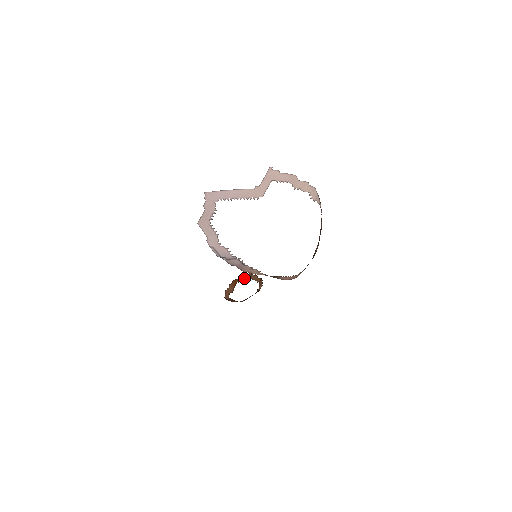
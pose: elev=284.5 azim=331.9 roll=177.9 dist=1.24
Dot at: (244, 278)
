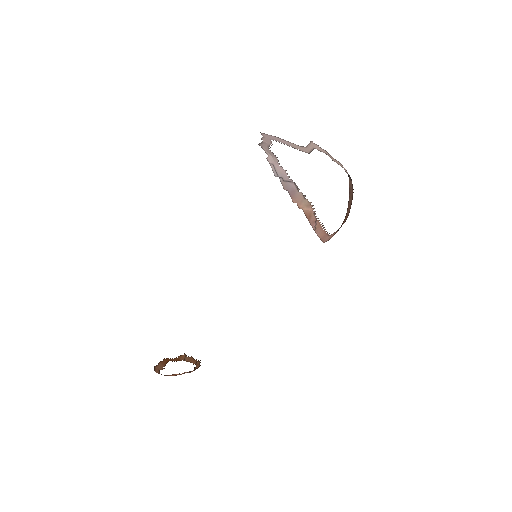
Dot at: (177, 359)
